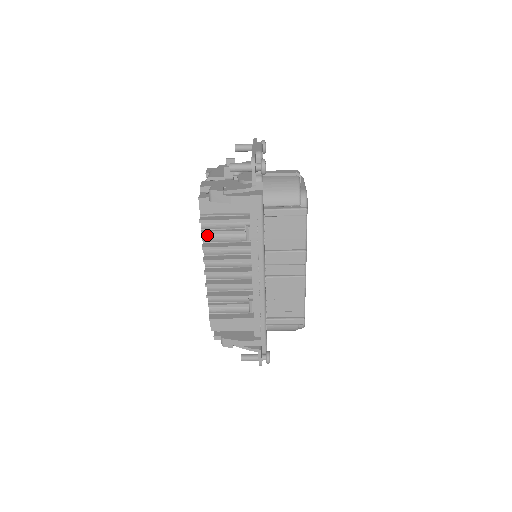
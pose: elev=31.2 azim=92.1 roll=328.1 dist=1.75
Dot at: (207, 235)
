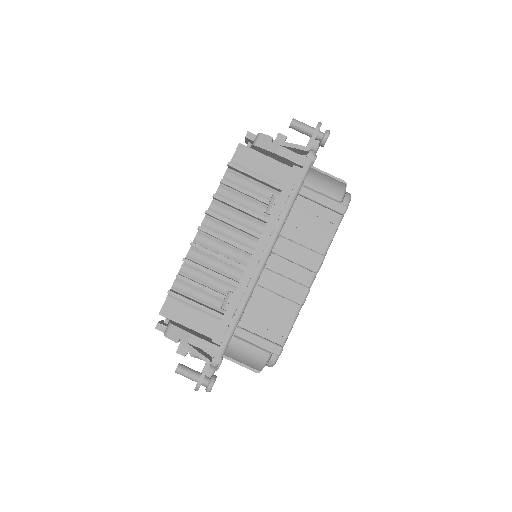
Dot at: (225, 188)
